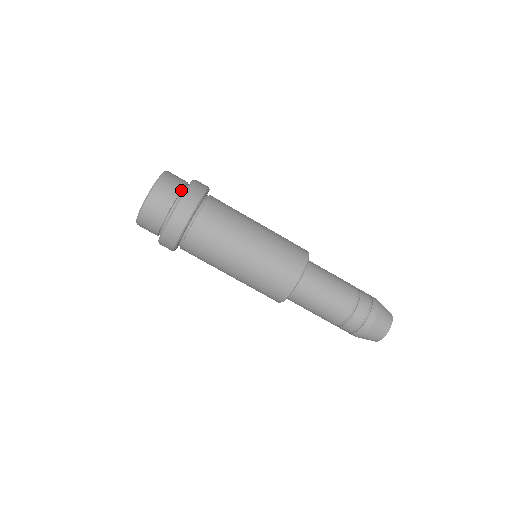
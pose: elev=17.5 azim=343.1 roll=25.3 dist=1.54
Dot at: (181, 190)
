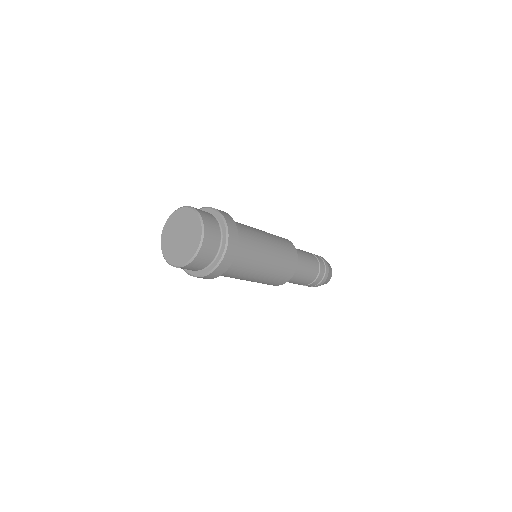
Dot at: (220, 236)
